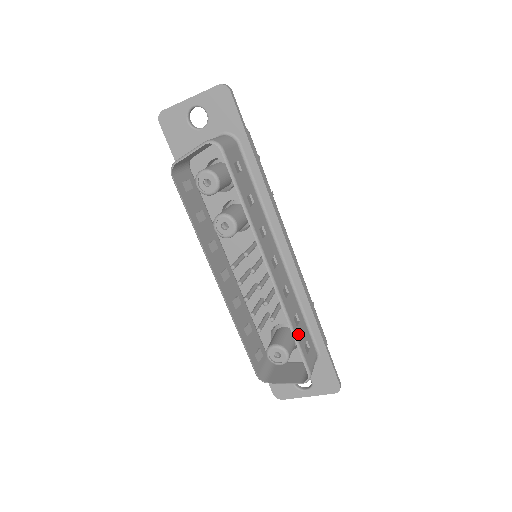
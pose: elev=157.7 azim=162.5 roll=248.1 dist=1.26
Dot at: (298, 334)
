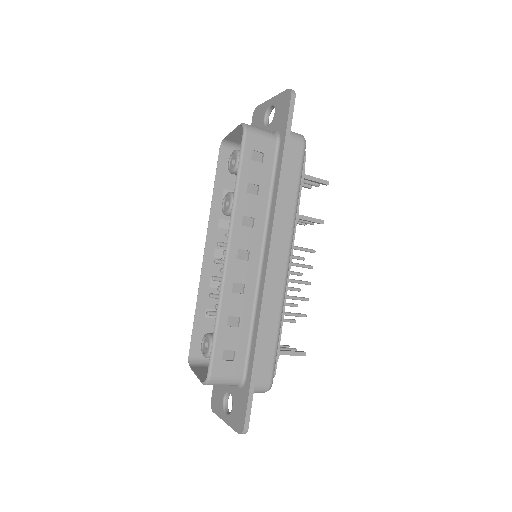
Dot at: (223, 332)
